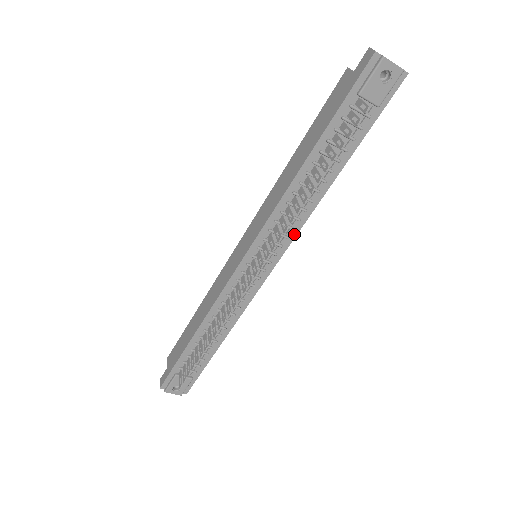
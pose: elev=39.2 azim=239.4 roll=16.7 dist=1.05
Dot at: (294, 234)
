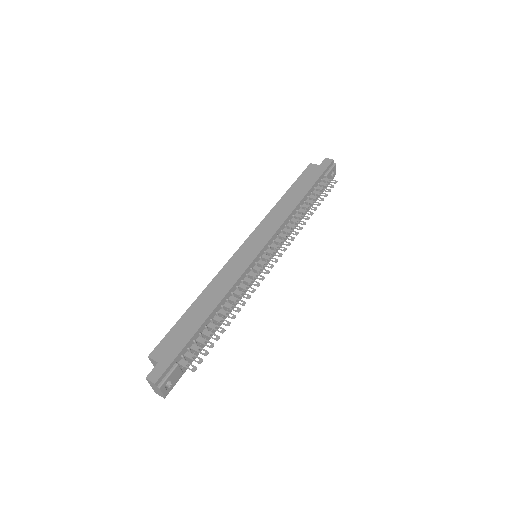
Dot at: (281, 245)
